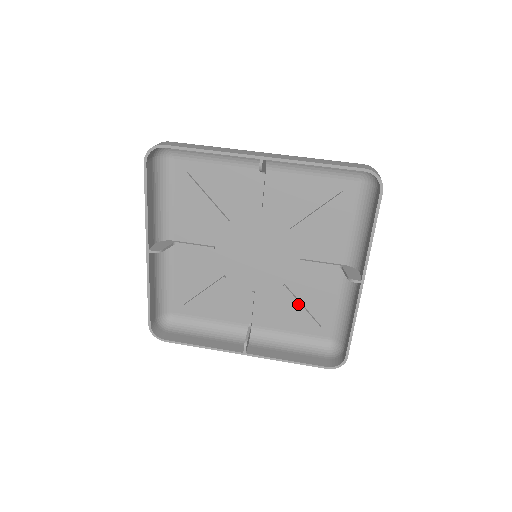
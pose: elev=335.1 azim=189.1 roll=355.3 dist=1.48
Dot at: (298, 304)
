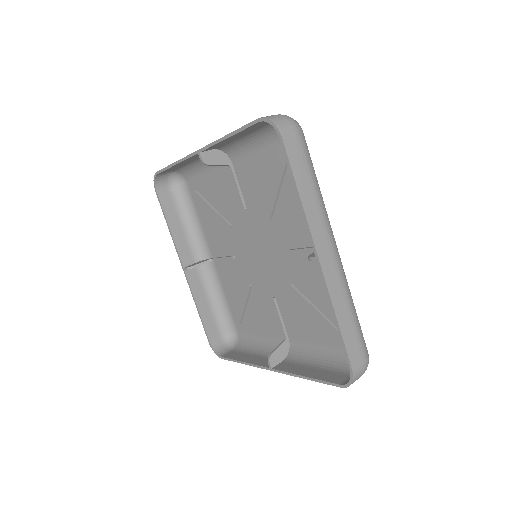
Dot at: (309, 306)
